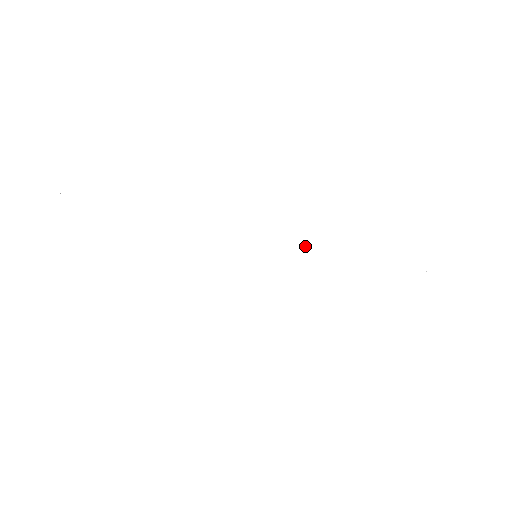
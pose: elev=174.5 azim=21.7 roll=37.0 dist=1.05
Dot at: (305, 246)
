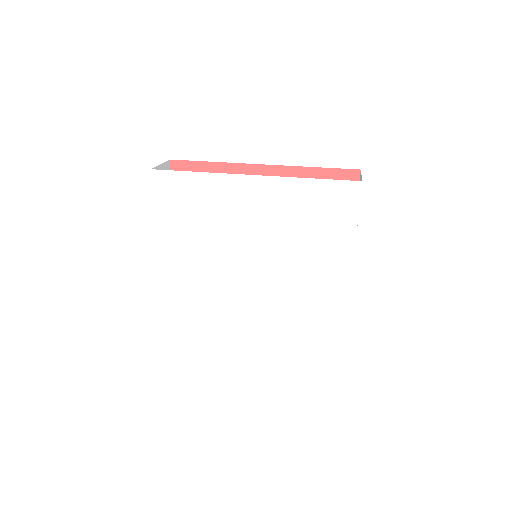
Dot at: (259, 244)
